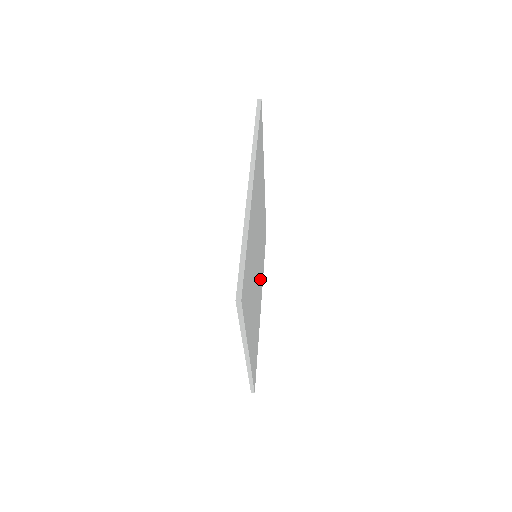
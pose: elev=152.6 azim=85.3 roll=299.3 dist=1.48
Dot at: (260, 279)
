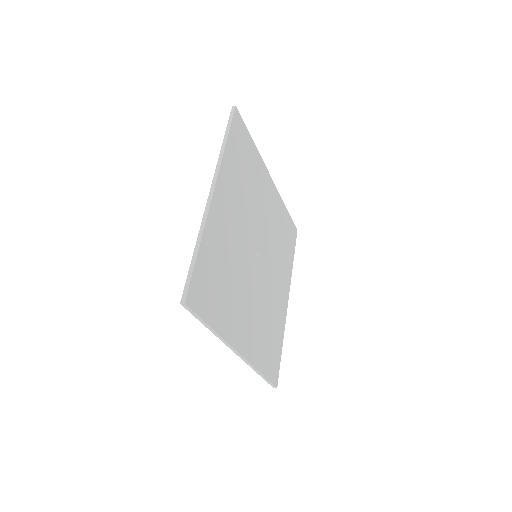
Dot at: (251, 314)
